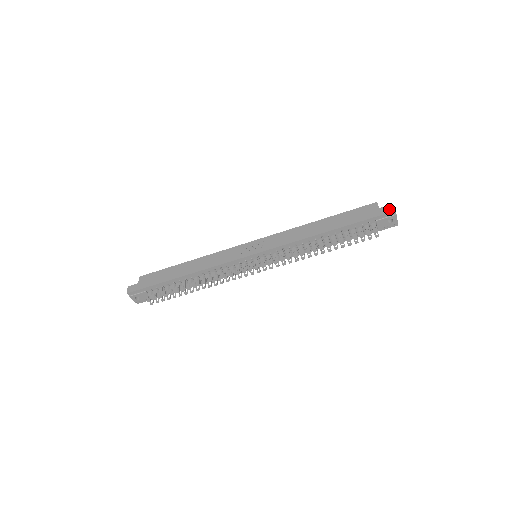
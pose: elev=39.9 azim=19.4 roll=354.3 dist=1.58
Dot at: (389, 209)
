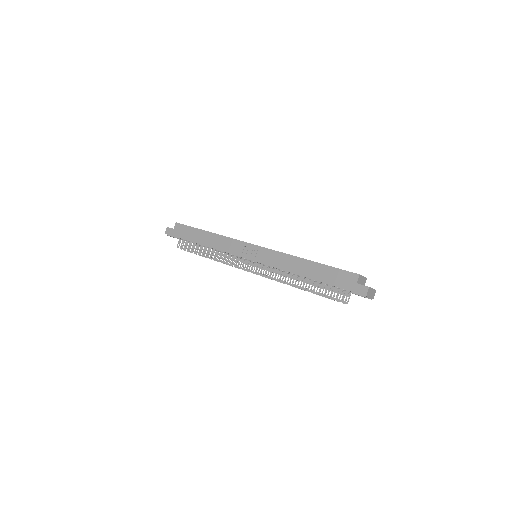
Dot at: (362, 291)
